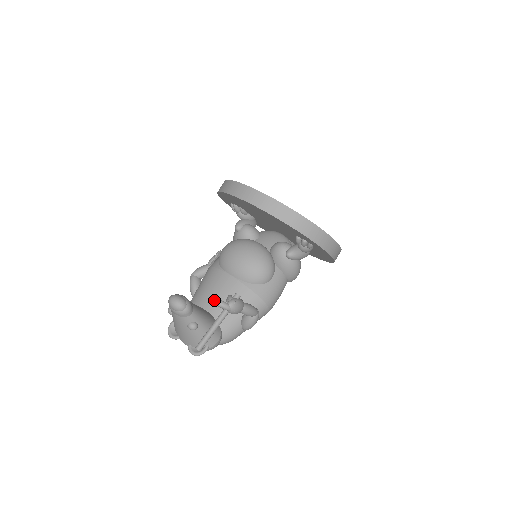
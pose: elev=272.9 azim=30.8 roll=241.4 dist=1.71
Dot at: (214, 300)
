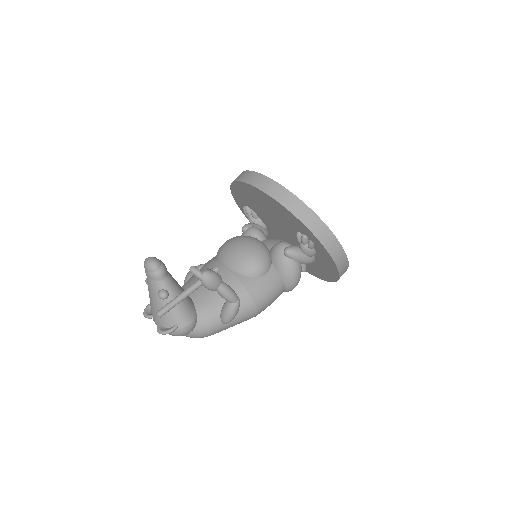
Dot at: occluded
